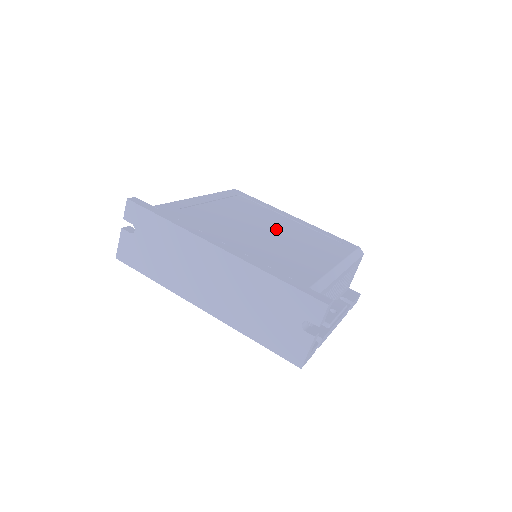
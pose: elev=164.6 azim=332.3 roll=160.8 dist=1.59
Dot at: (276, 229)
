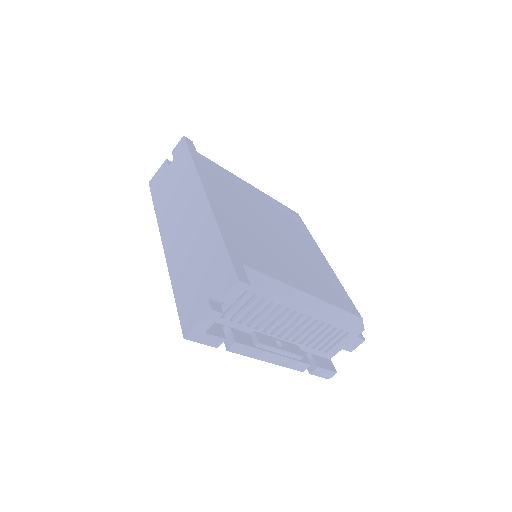
Dot at: (289, 243)
